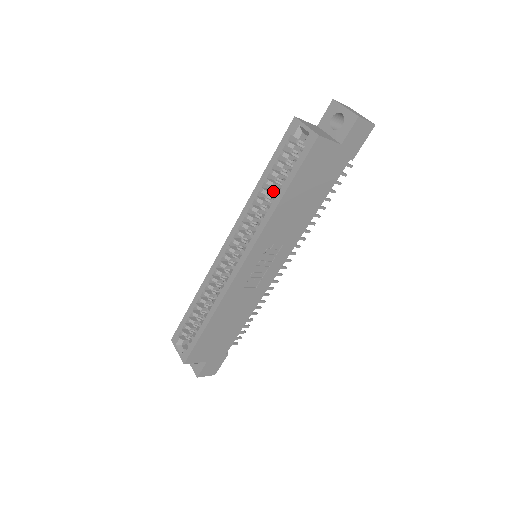
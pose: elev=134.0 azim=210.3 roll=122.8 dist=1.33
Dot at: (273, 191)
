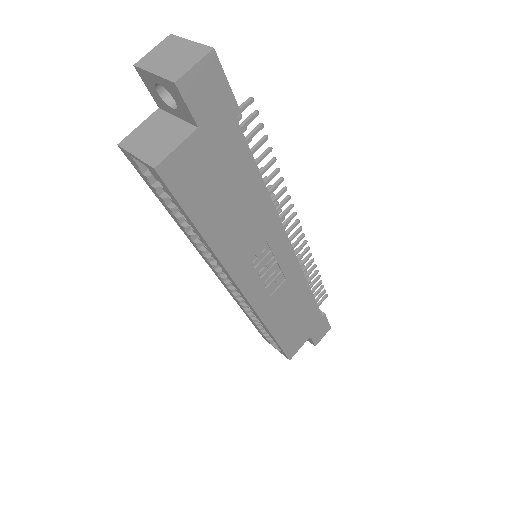
Dot at: occluded
